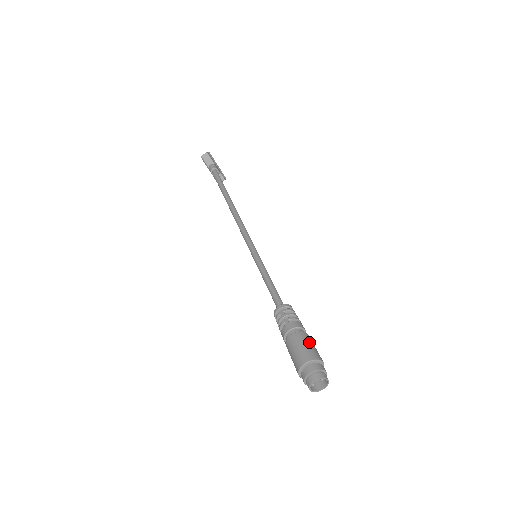
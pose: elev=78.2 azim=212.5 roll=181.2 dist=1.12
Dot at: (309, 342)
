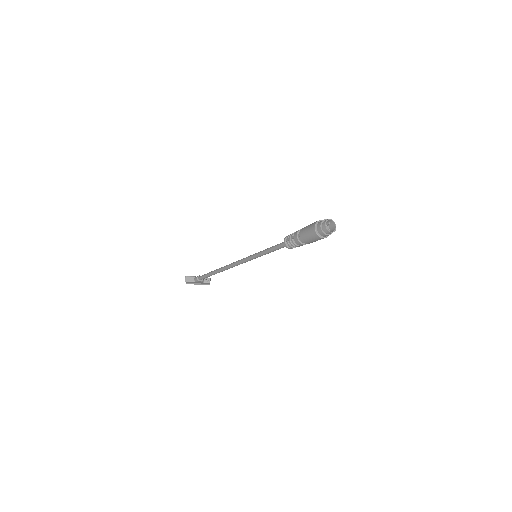
Dot at: (308, 225)
